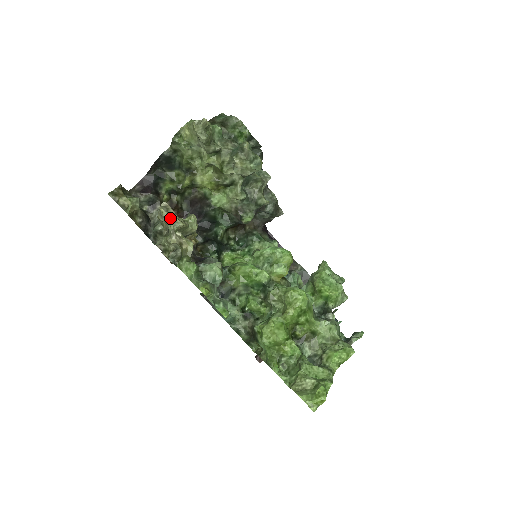
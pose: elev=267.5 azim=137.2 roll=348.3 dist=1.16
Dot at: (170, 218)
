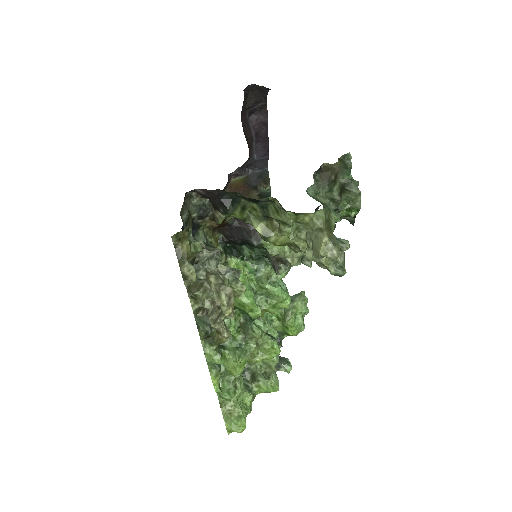
Dot at: (228, 315)
